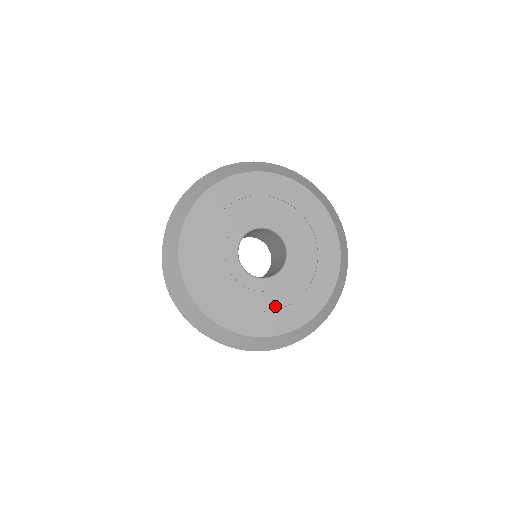
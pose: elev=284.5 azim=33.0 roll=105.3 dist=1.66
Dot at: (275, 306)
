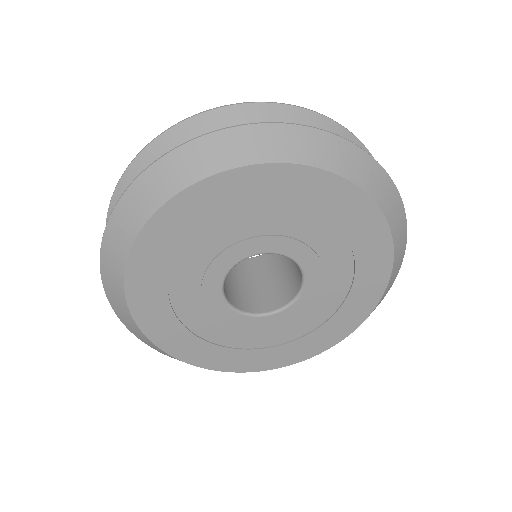
Dot at: (340, 298)
